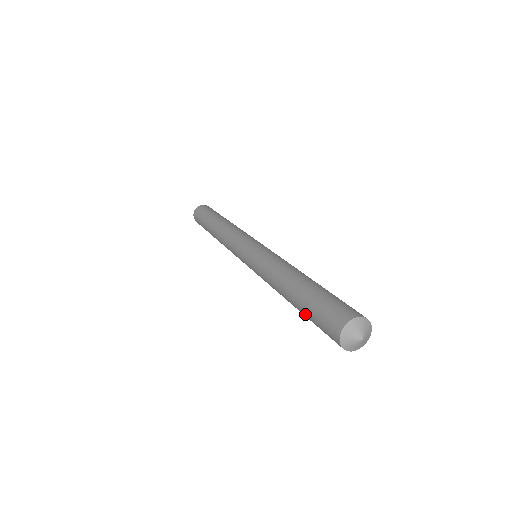
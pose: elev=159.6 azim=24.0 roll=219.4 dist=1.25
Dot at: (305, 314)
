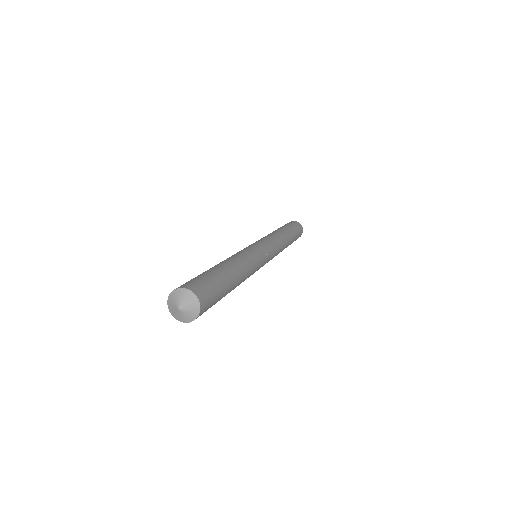
Dot at: occluded
